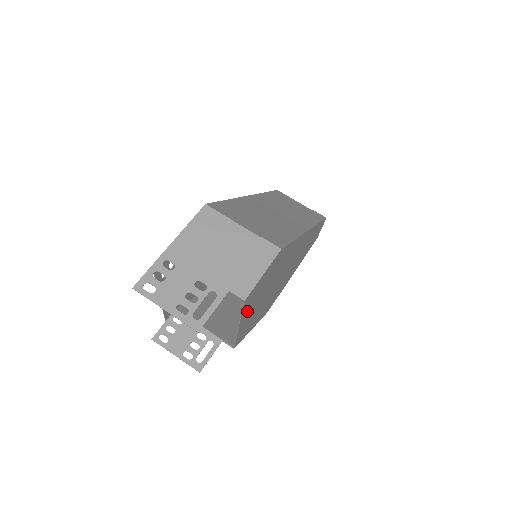
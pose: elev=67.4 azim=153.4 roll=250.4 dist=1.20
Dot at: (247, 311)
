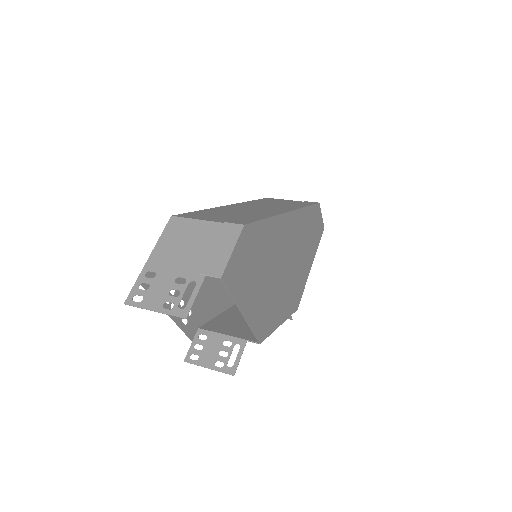
Dot at: (242, 295)
